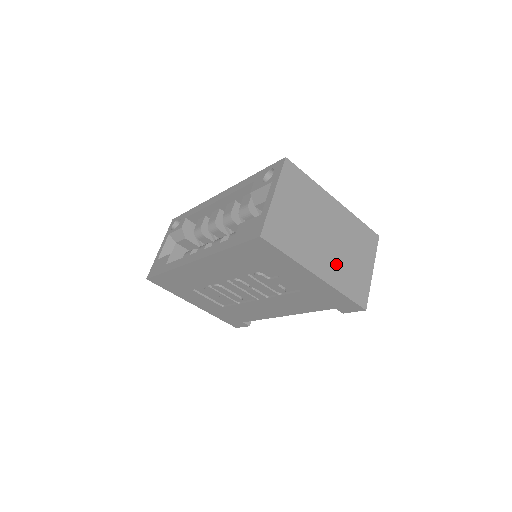
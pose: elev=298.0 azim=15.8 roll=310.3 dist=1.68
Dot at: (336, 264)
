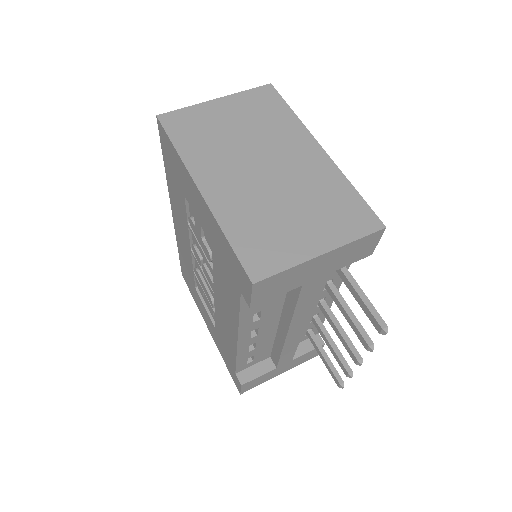
Dot at: (248, 199)
